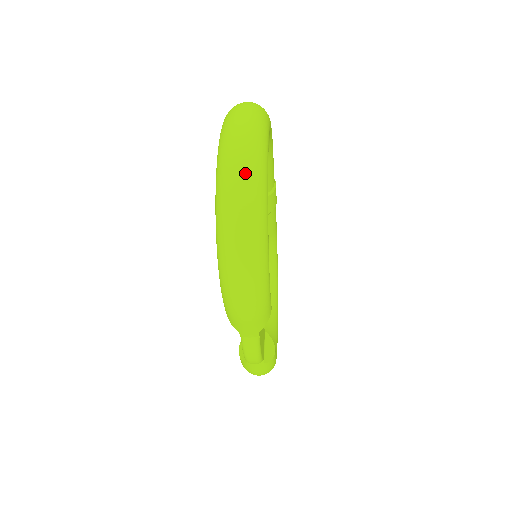
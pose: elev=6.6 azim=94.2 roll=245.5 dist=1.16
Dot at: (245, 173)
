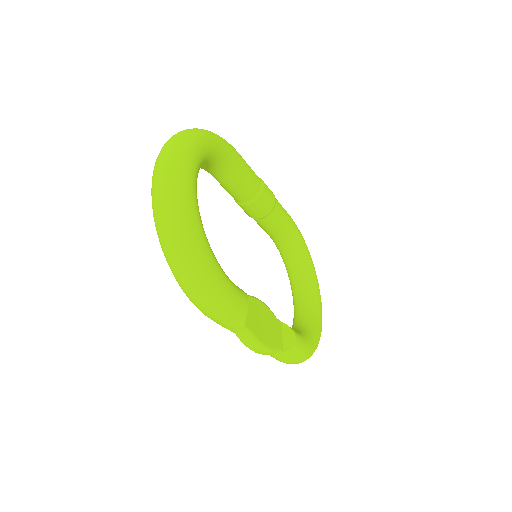
Dot at: (165, 197)
